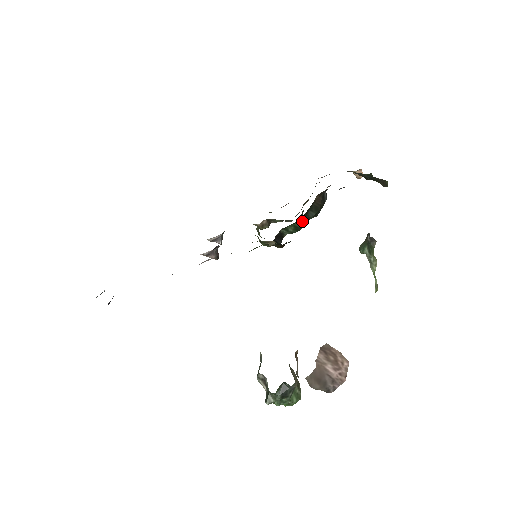
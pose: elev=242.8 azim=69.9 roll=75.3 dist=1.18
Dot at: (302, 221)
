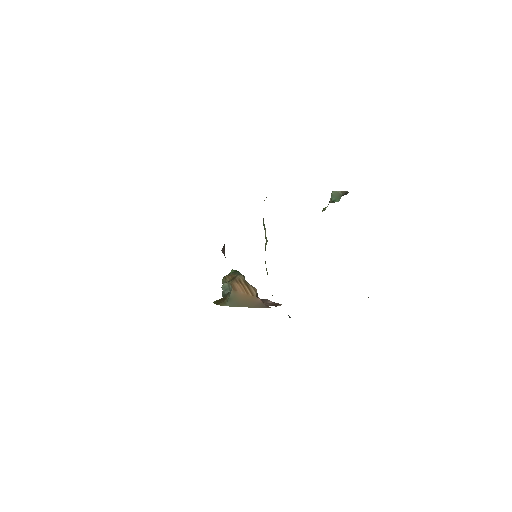
Dot at: occluded
